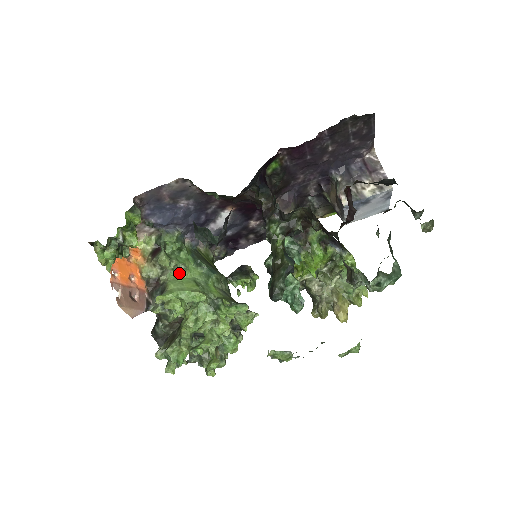
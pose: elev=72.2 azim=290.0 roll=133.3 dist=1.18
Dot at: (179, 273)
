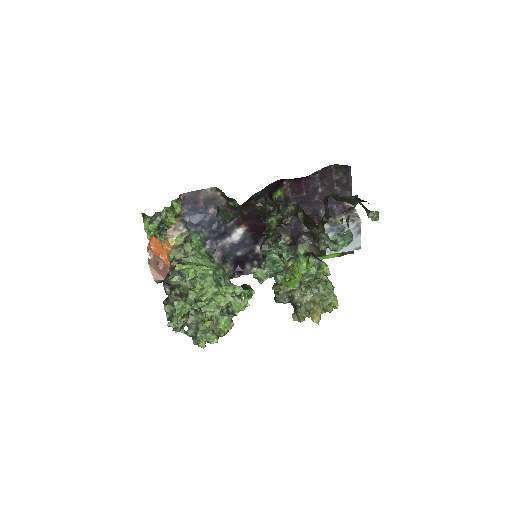
Dot at: (197, 259)
